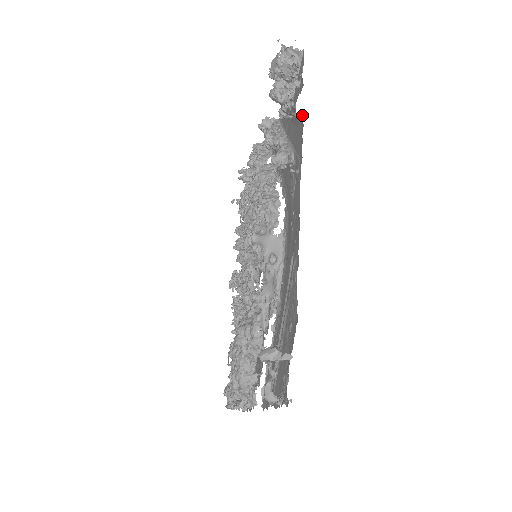
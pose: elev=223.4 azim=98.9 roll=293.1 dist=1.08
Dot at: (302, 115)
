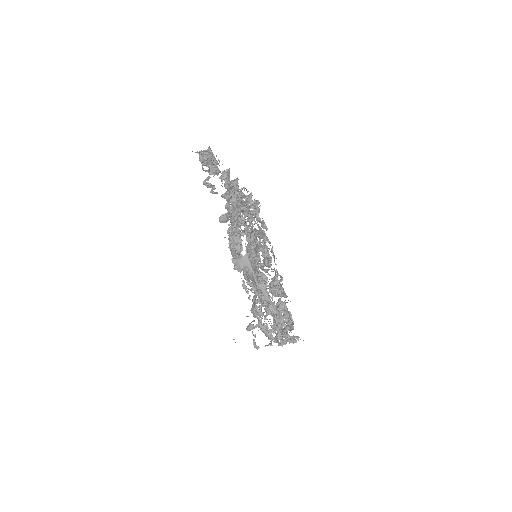
Dot at: occluded
